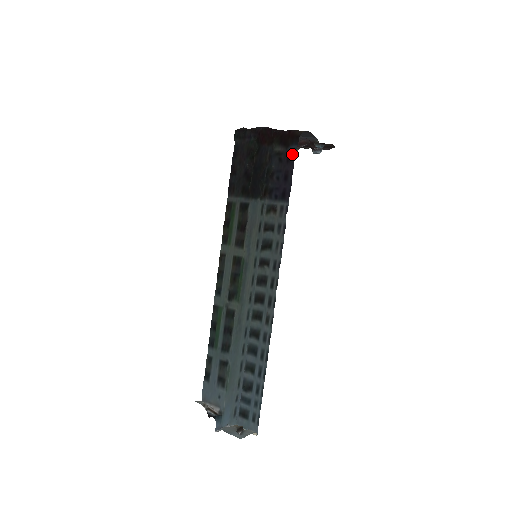
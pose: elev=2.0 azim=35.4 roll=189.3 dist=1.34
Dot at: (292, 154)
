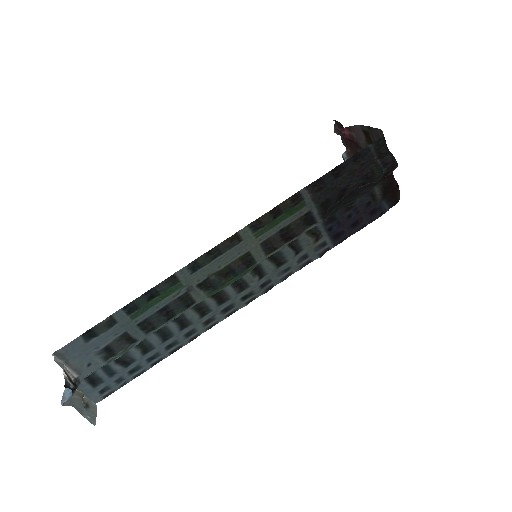
Dot at: (380, 212)
